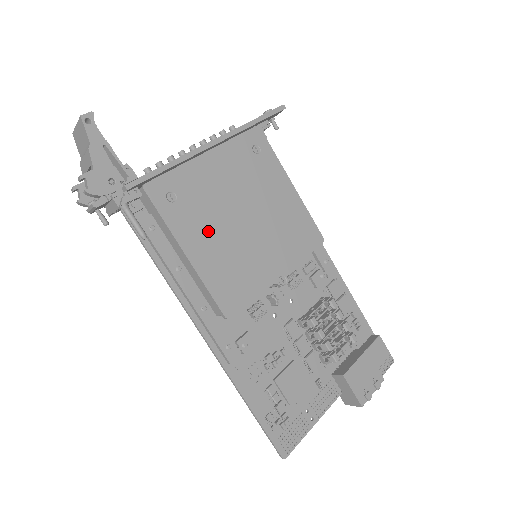
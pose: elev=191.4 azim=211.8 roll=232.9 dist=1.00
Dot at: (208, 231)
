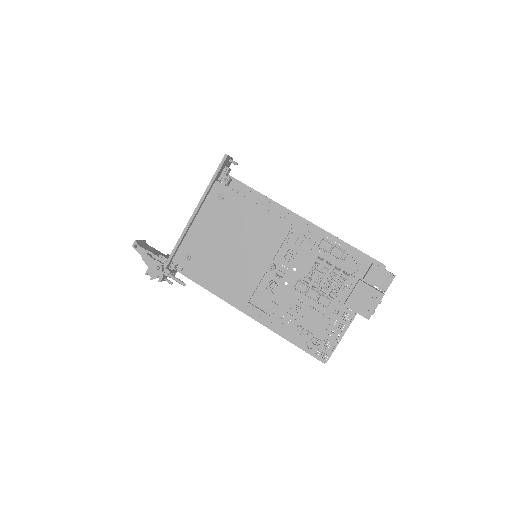
Dot at: (214, 264)
